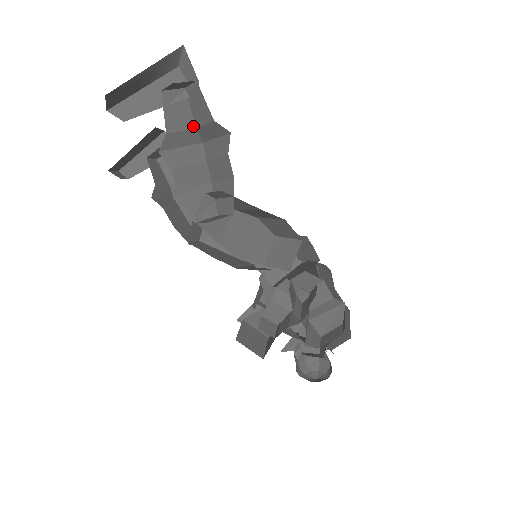
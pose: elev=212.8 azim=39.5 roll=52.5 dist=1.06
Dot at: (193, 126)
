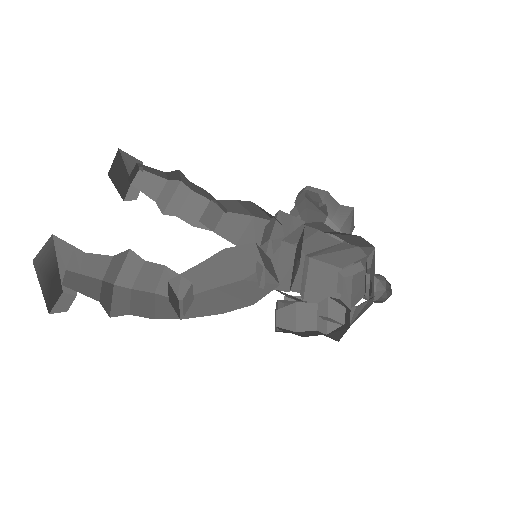
Dot at: (110, 258)
